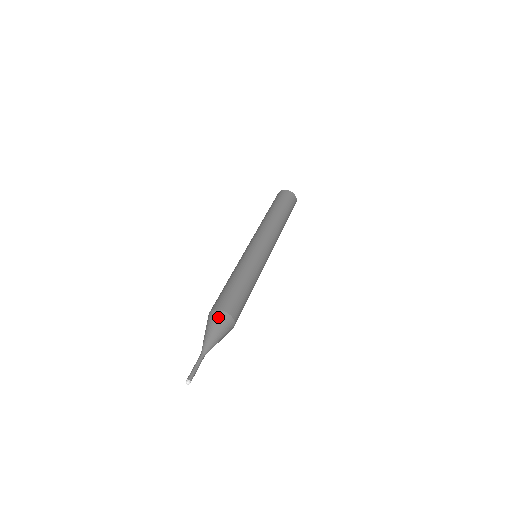
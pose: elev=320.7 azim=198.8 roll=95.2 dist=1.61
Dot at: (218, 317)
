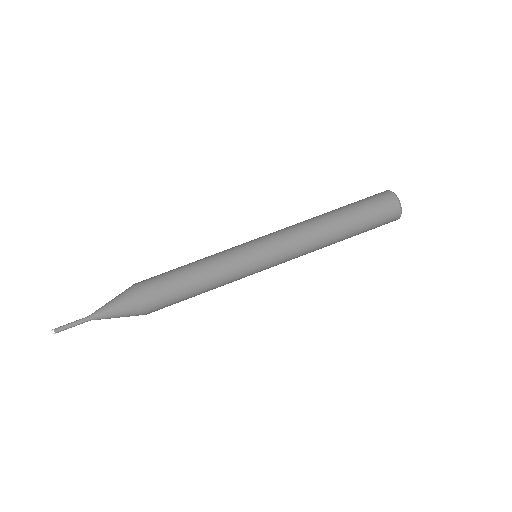
Dot at: (131, 308)
